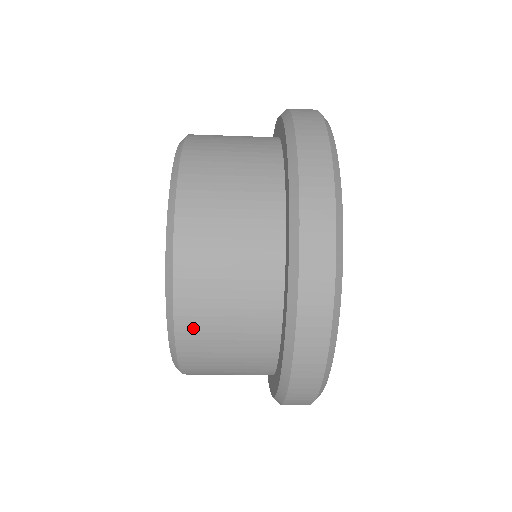
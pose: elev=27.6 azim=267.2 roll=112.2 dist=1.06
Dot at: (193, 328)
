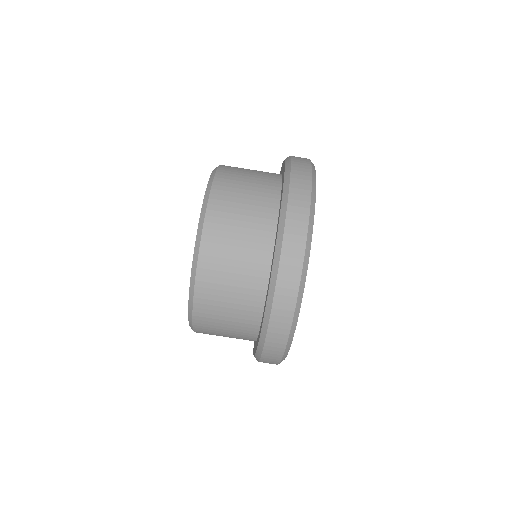
Dot at: (226, 180)
